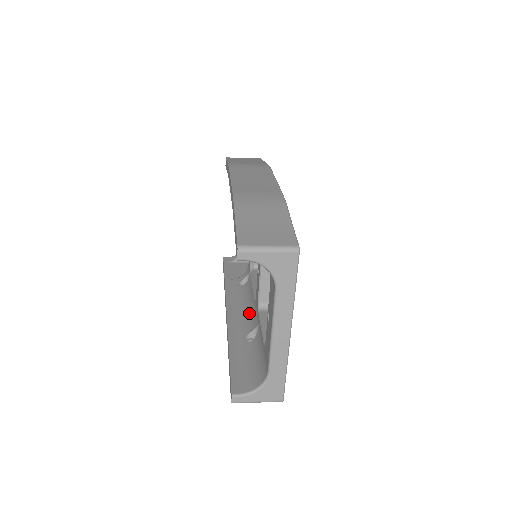
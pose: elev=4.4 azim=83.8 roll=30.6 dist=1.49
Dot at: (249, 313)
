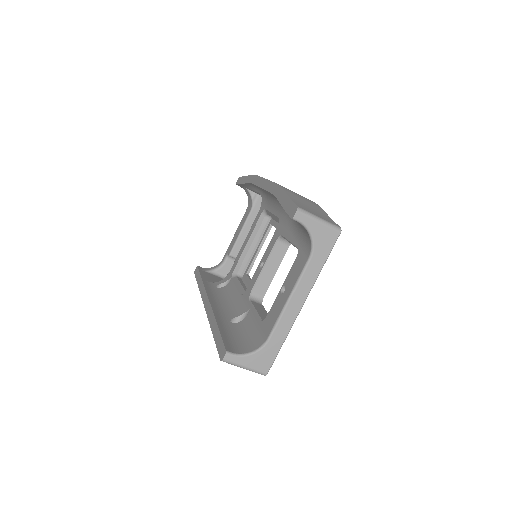
Dot at: (233, 304)
